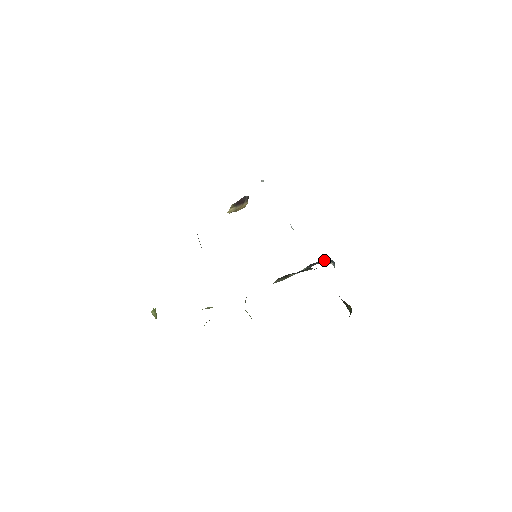
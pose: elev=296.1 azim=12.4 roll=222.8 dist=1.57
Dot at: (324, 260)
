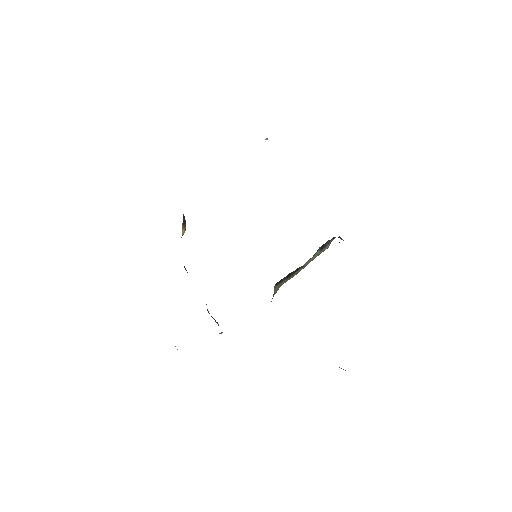
Dot at: (331, 239)
